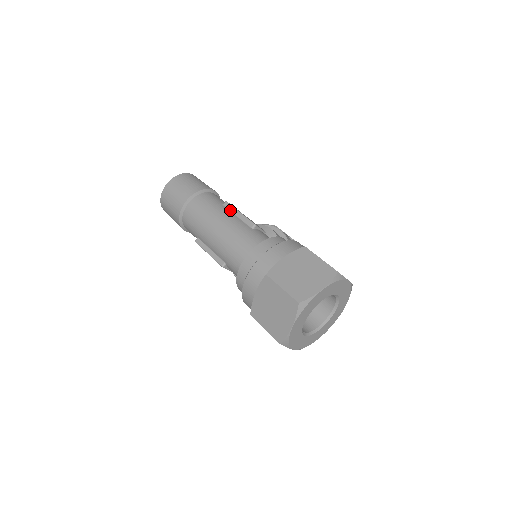
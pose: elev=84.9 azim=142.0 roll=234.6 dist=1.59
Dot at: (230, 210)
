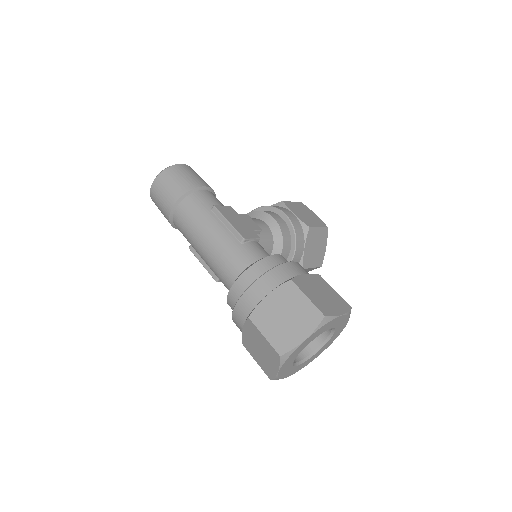
Dot at: (218, 217)
